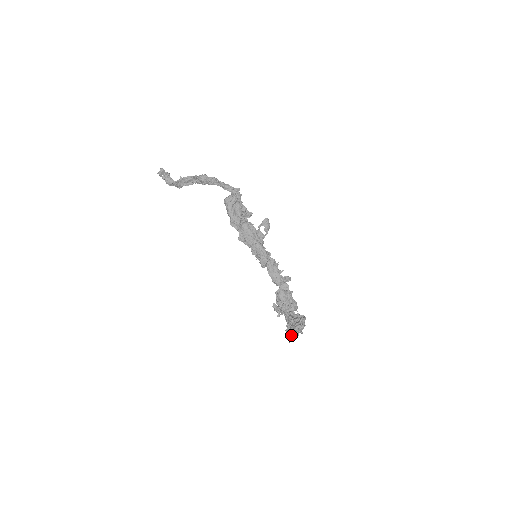
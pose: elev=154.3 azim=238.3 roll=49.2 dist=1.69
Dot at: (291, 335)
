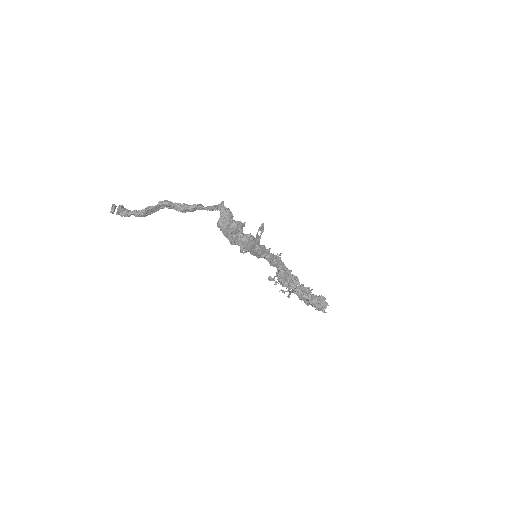
Dot at: occluded
